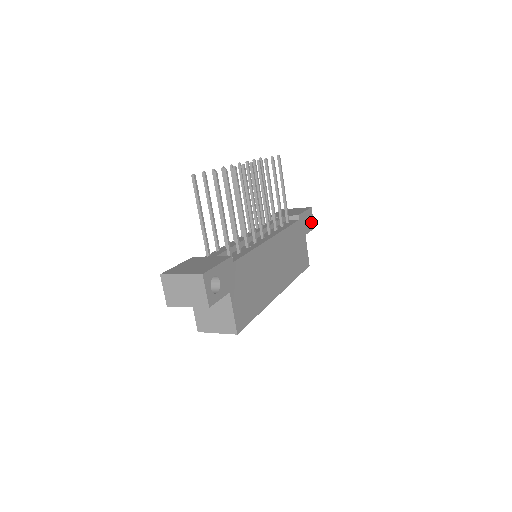
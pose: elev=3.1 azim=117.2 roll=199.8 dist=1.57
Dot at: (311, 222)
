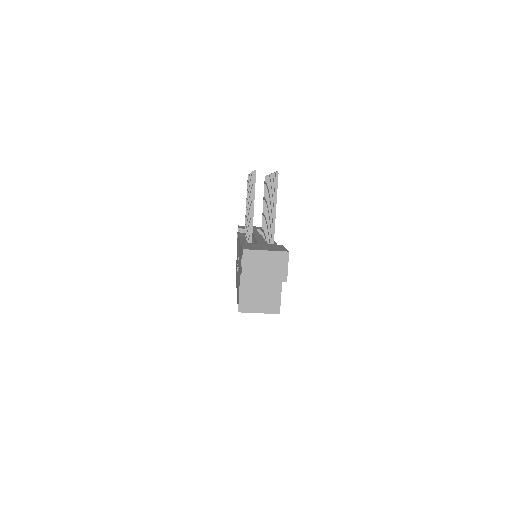
Dot at: occluded
